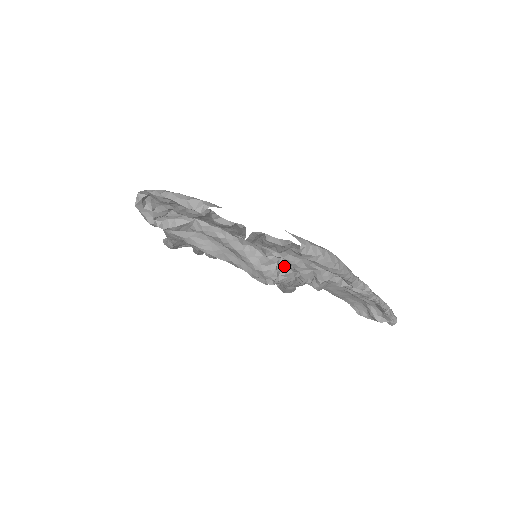
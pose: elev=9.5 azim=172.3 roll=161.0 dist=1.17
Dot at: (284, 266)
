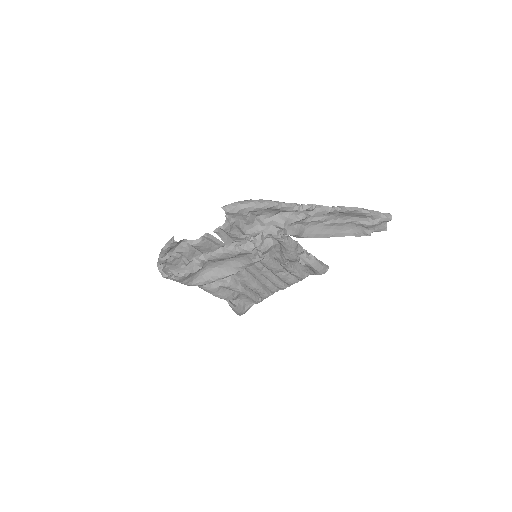
Dot at: (253, 237)
